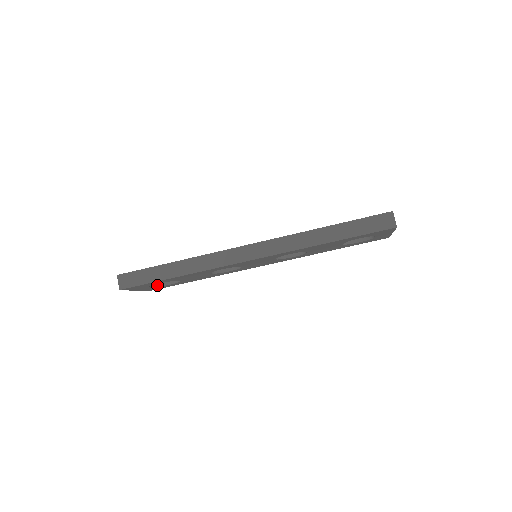
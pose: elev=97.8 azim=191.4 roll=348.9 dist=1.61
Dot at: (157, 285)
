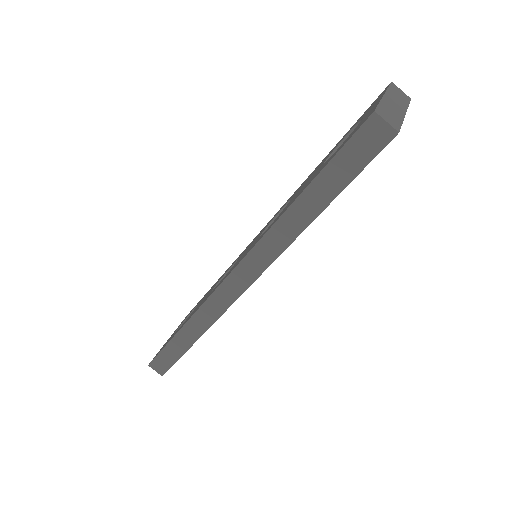
Dot at: occluded
